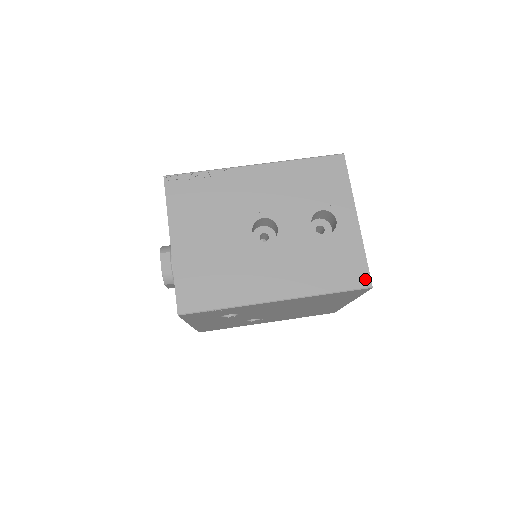
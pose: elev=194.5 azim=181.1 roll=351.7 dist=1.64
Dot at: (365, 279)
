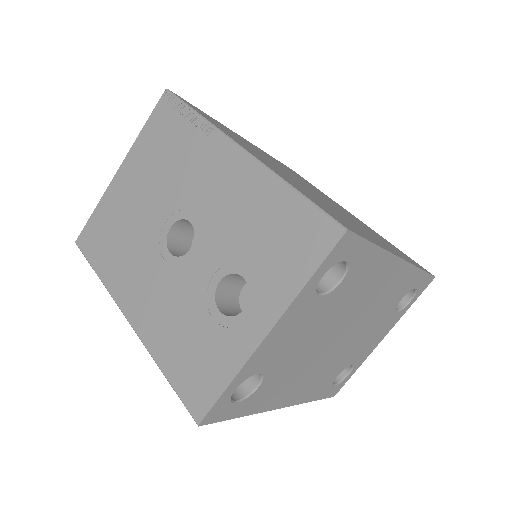
Dot at: (200, 408)
